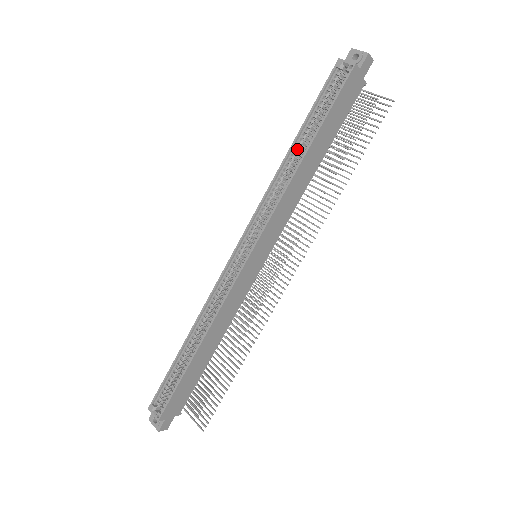
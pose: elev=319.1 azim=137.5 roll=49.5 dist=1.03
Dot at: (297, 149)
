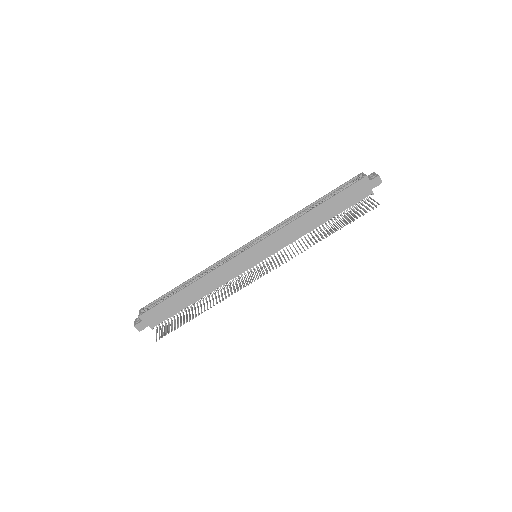
Dot at: (313, 207)
